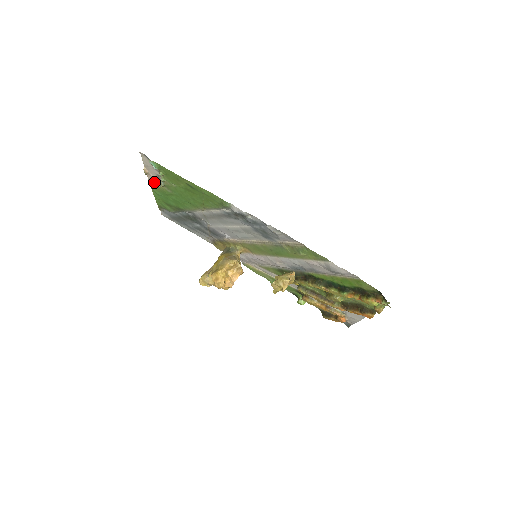
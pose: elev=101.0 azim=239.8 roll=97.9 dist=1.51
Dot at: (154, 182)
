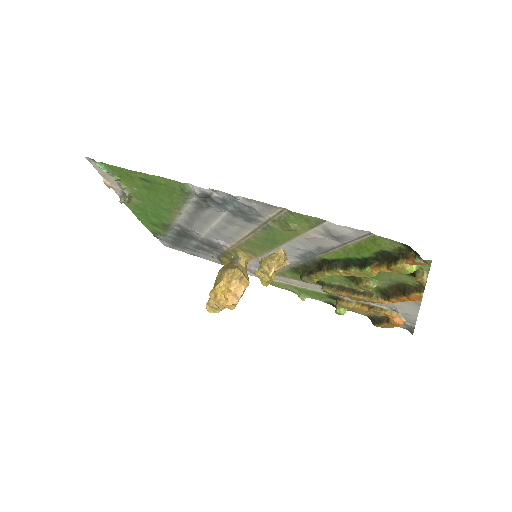
Dot at: (123, 197)
